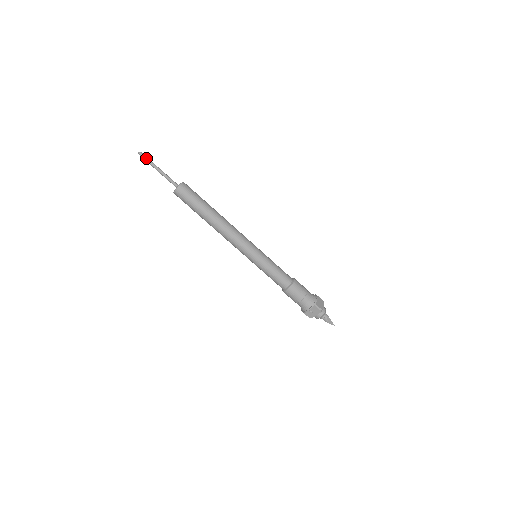
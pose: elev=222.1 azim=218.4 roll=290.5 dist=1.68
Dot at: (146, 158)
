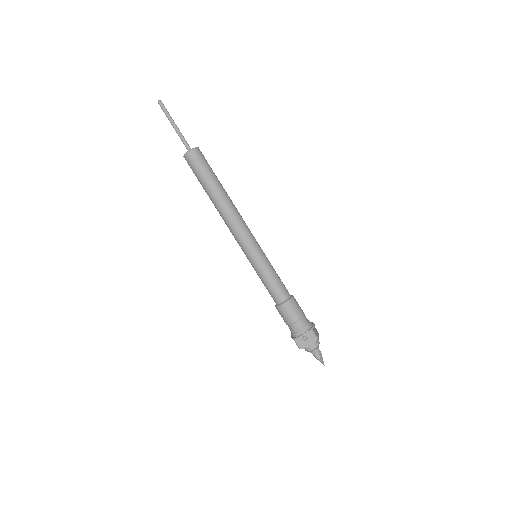
Dot at: (165, 109)
